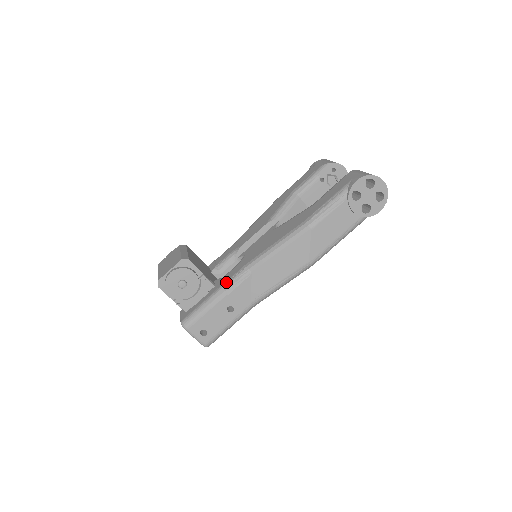
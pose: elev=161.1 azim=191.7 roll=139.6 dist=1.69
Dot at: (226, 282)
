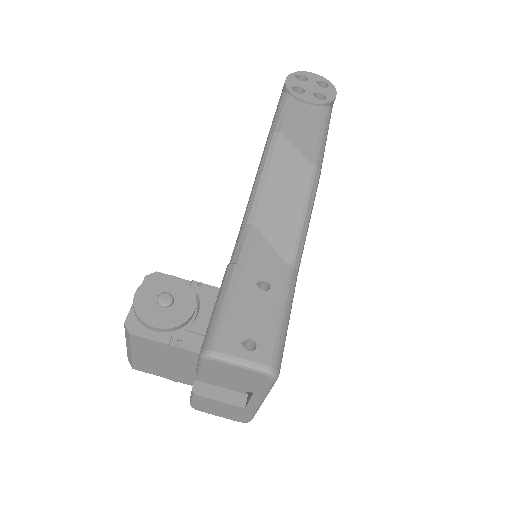
Dot at: occluded
